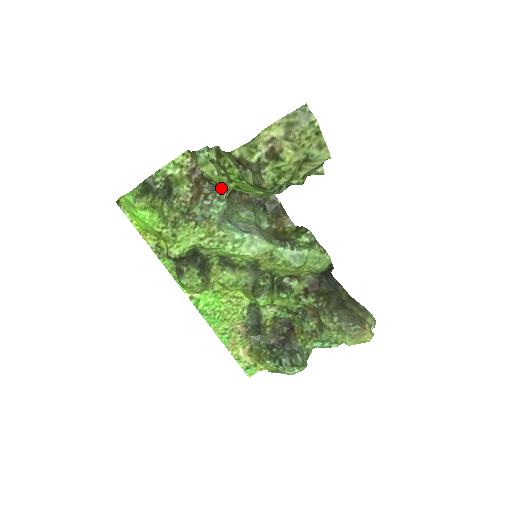
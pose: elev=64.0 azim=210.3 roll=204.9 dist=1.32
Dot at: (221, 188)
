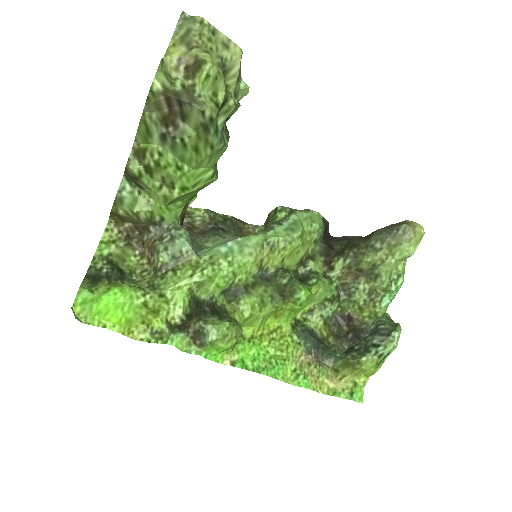
Dot at: (168, 220)
